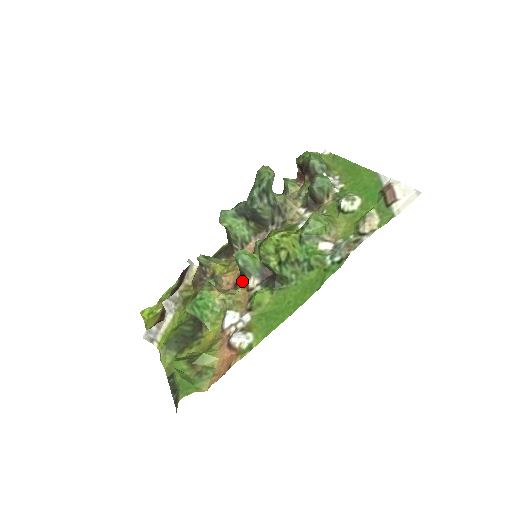
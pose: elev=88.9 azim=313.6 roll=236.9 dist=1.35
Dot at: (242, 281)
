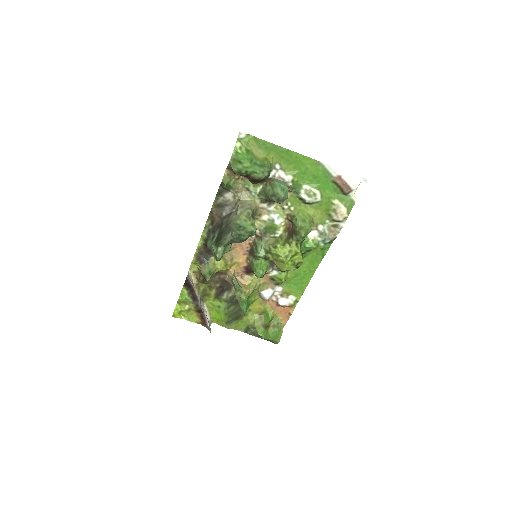
Dot at: occluded
